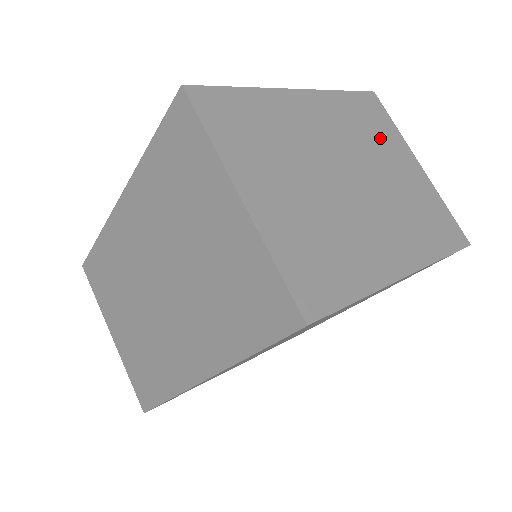
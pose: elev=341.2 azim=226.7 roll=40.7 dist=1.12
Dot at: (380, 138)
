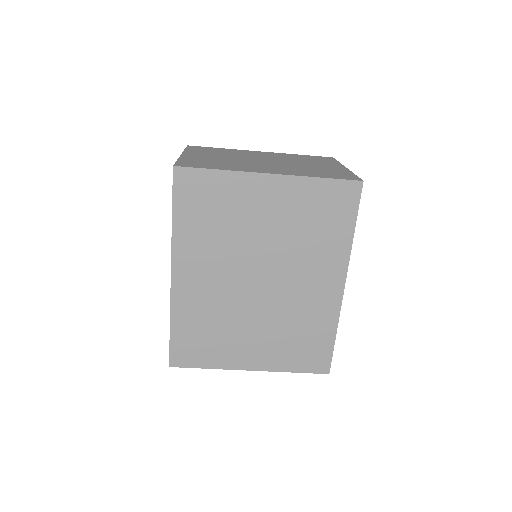
Dot at: (315, 161)
